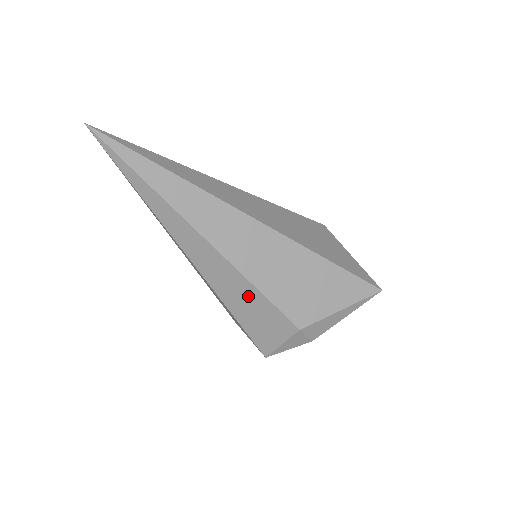
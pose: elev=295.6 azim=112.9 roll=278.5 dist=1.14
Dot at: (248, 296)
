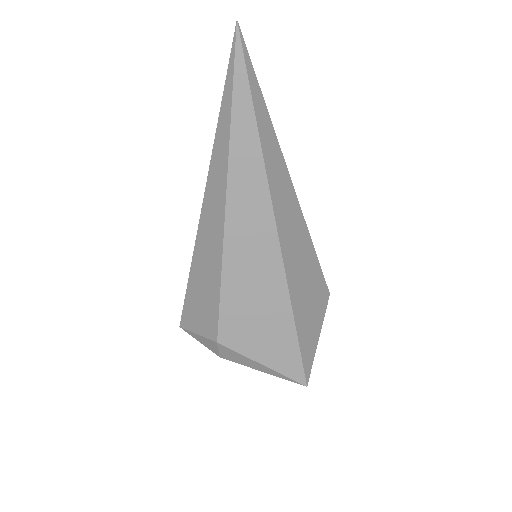
Dot at: (211, 278)
